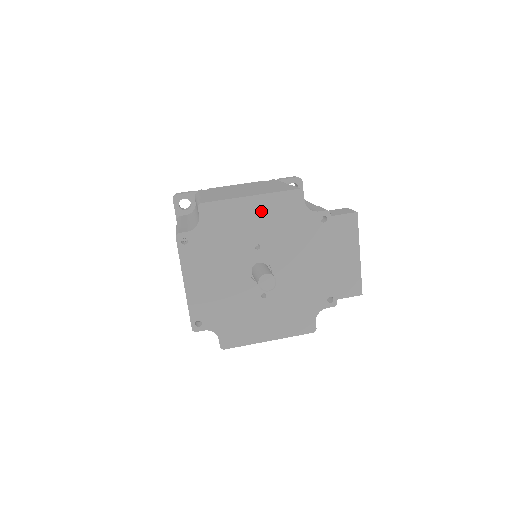
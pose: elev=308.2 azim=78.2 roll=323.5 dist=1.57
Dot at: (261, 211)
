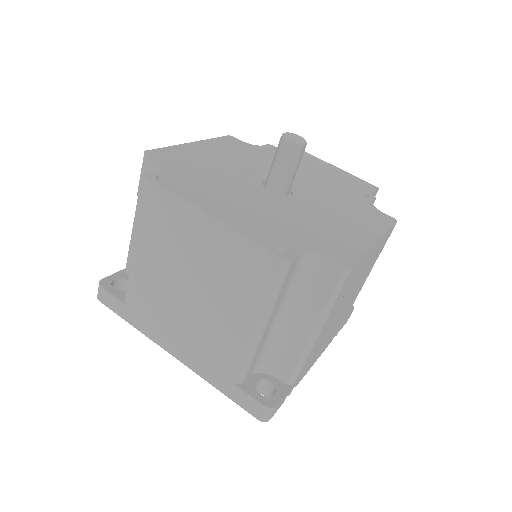
Dot at: (215, 150)
